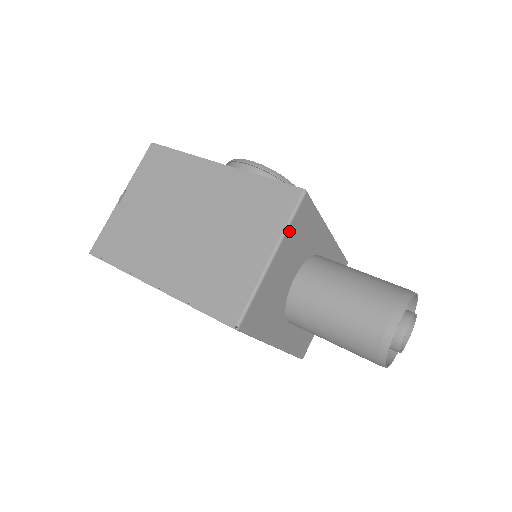
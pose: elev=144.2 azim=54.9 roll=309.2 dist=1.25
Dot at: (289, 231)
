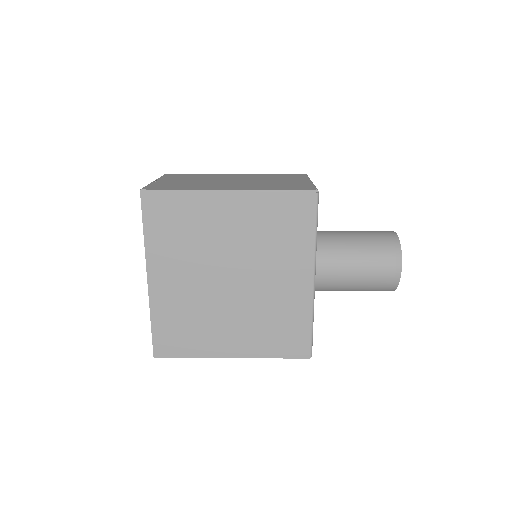
Dot at: occluded
